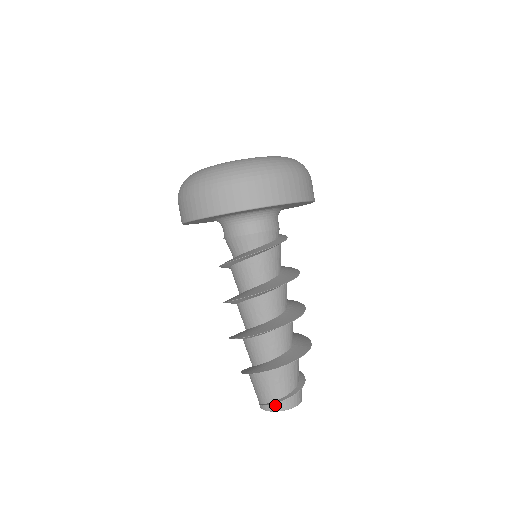
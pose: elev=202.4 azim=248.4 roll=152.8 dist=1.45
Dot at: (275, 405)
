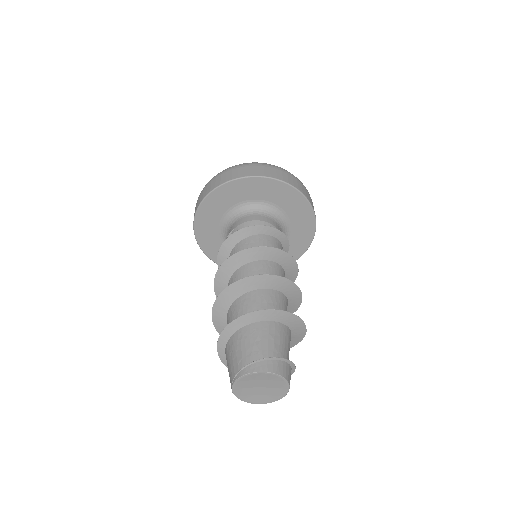
Dot at: (264, 363)
